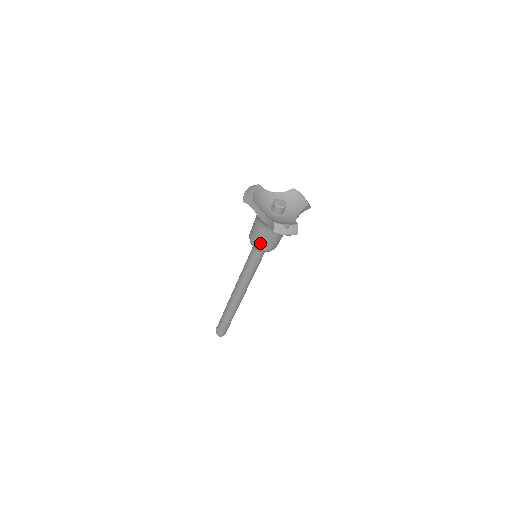
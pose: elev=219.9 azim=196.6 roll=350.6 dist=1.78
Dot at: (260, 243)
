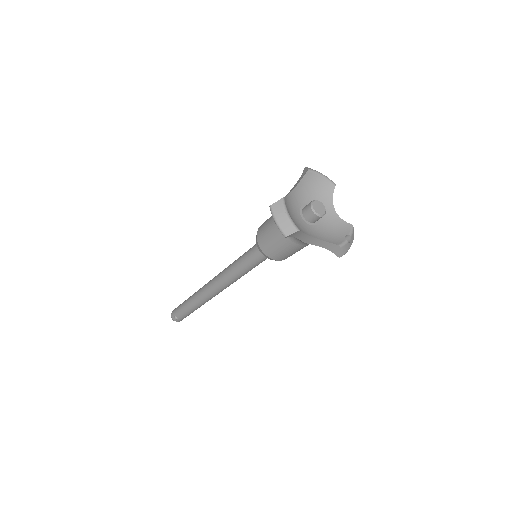
Dot at: (288, 256)
